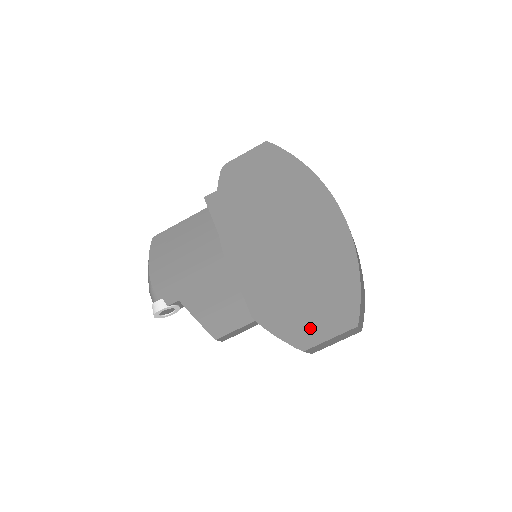
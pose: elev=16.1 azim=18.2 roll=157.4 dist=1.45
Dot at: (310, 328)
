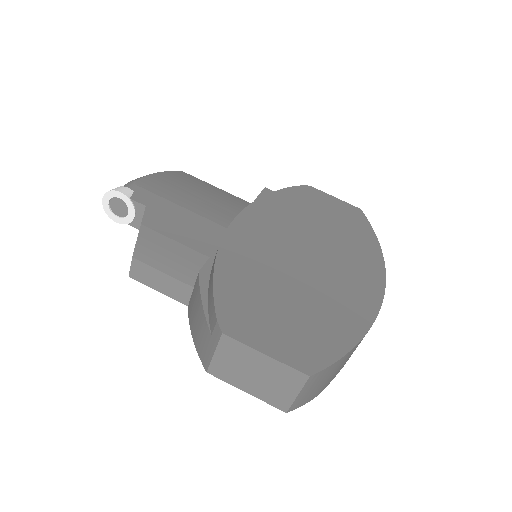
Dot at: (255, 325)
